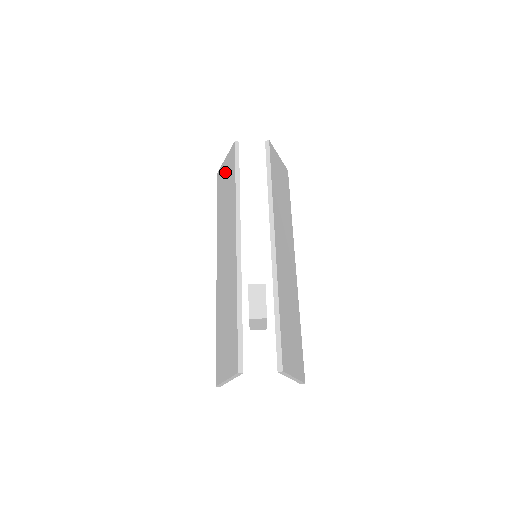
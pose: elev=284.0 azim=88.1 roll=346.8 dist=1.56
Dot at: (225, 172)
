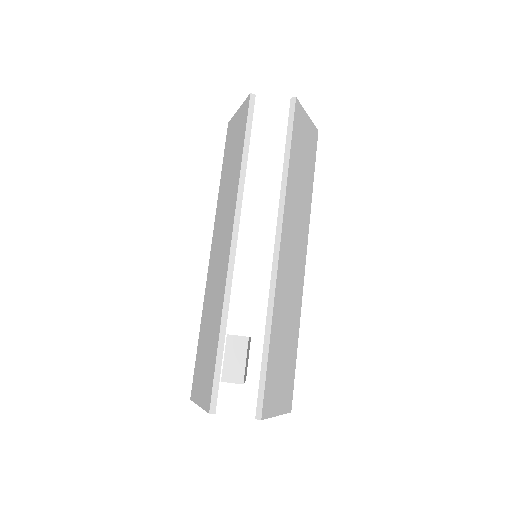
Dot at: (235, 130)
